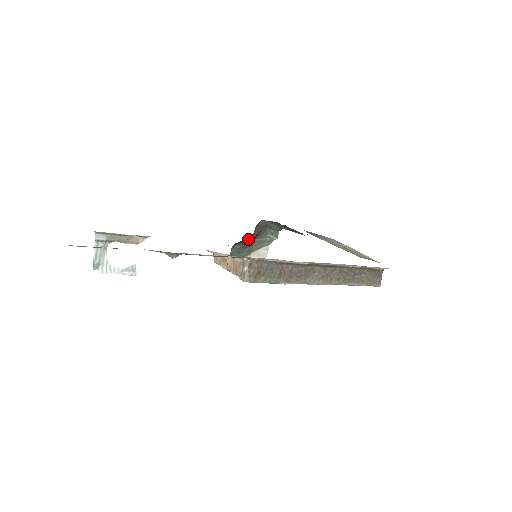
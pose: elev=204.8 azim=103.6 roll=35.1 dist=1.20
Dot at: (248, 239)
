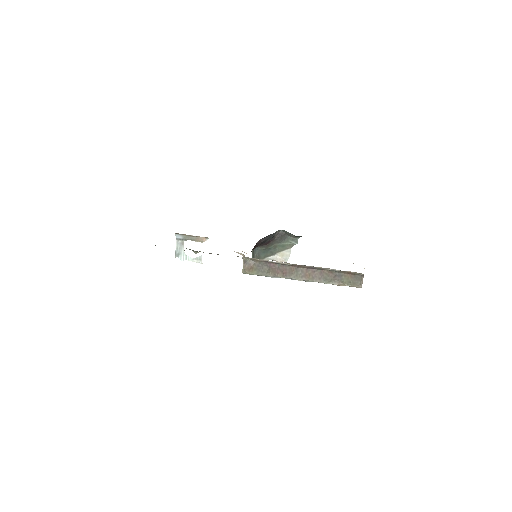
Dot at: (267, 243)
